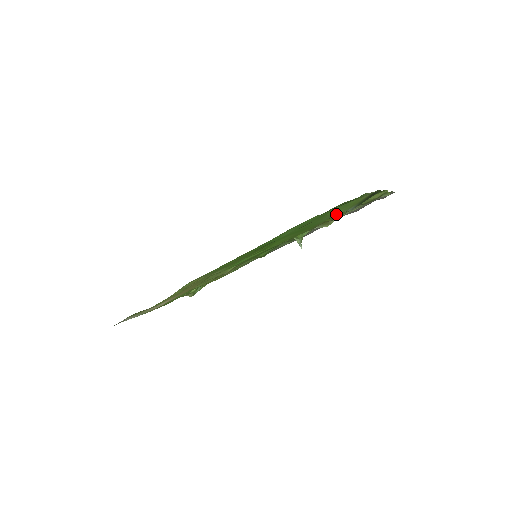
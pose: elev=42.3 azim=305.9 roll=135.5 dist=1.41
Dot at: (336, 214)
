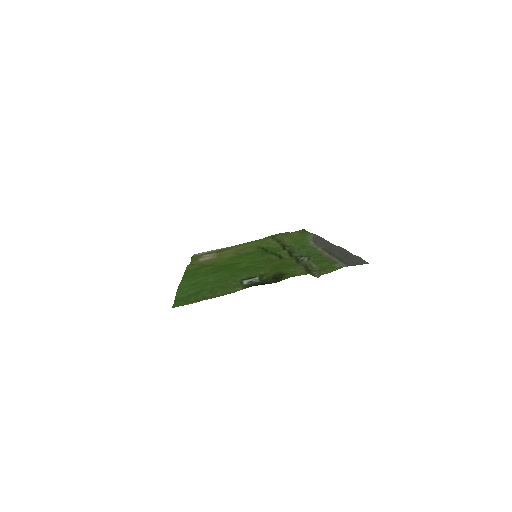
Dot at: (249, 277)
